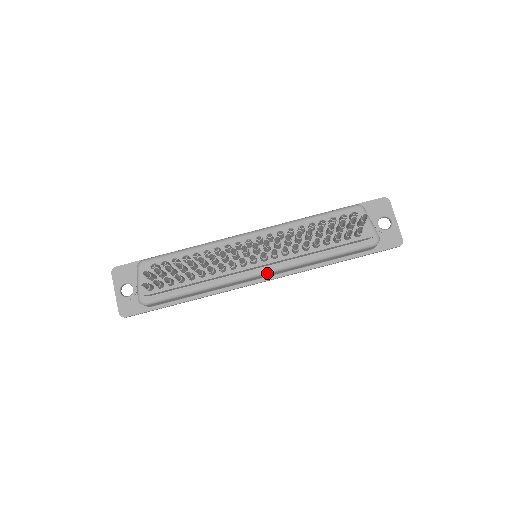
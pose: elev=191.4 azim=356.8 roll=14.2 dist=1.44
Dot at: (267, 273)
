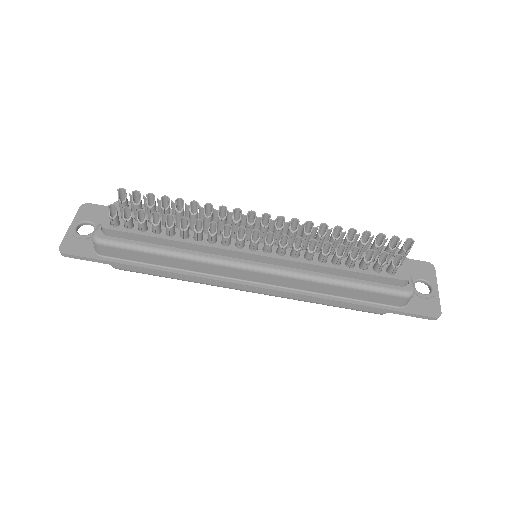
Dot at: (262, 271)
